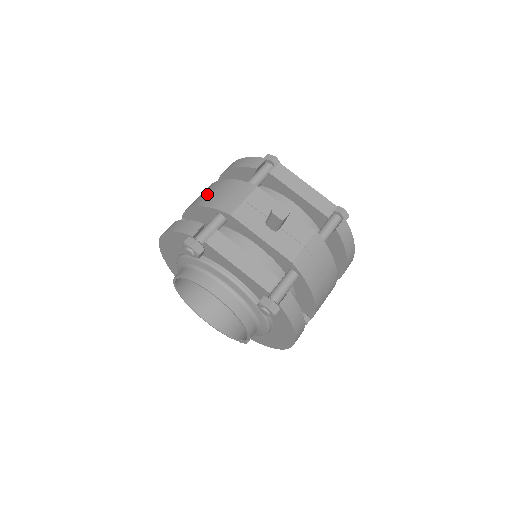
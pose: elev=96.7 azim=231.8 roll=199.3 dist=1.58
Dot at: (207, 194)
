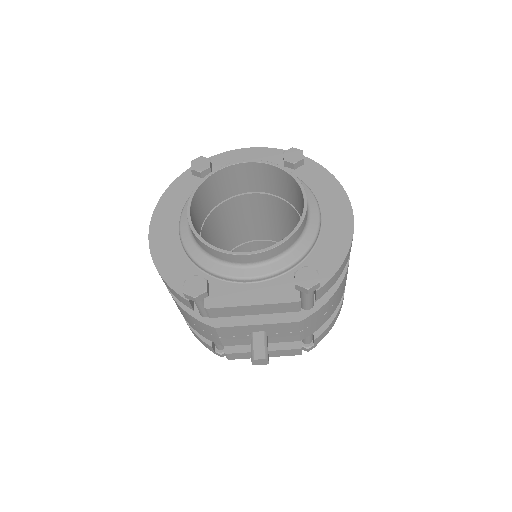
Dot at: occluded
